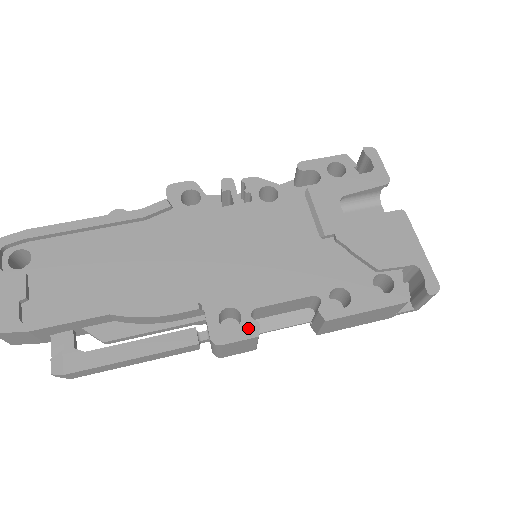
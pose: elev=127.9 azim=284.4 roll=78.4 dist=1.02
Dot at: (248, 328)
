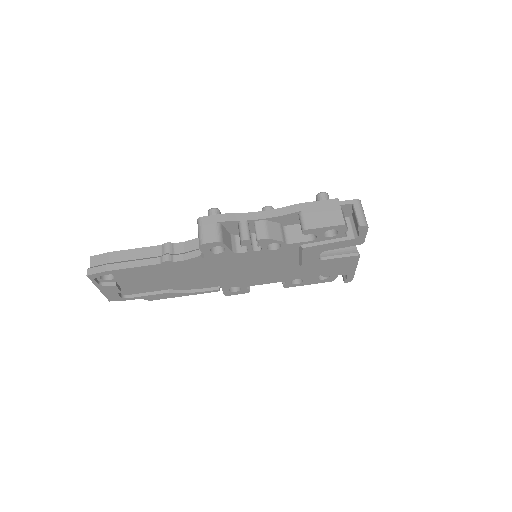
Dot at: (244, 291)
